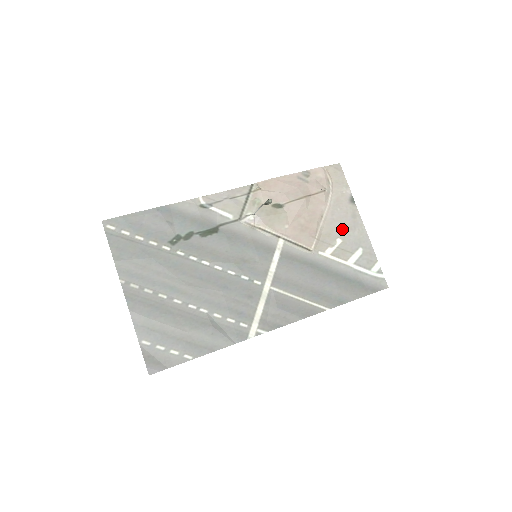
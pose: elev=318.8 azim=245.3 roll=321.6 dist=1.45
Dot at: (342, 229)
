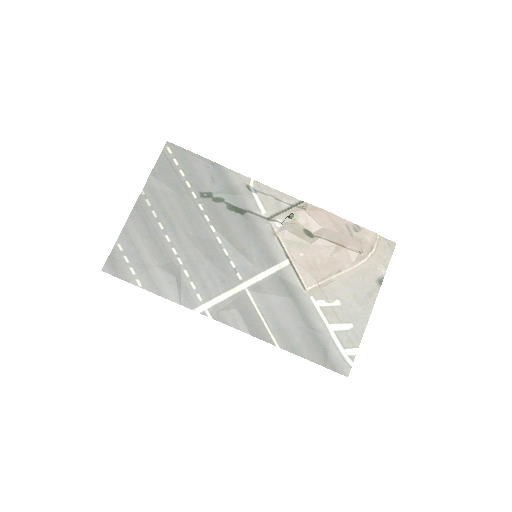
Dot at: (349, 296)
